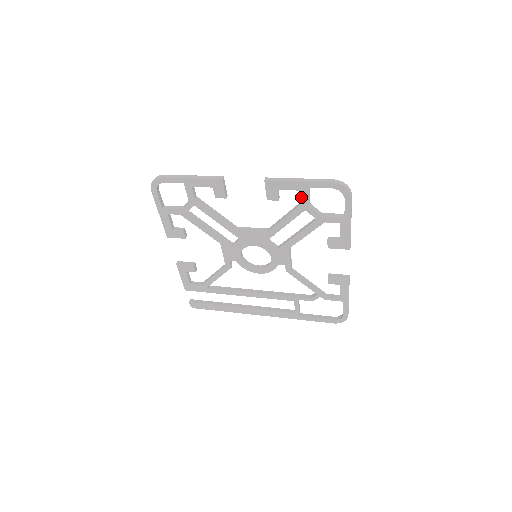
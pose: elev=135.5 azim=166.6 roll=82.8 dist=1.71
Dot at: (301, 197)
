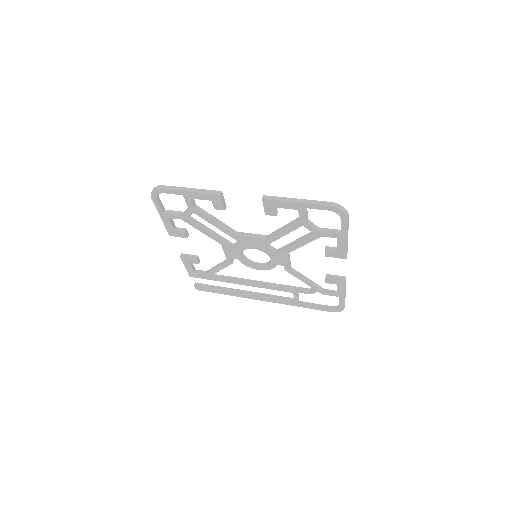
Dot at: occluded
